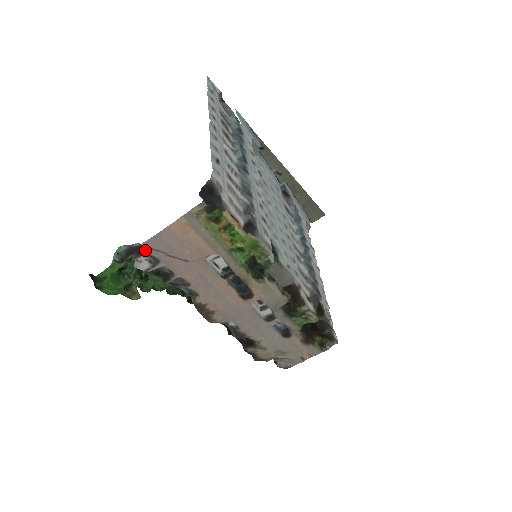
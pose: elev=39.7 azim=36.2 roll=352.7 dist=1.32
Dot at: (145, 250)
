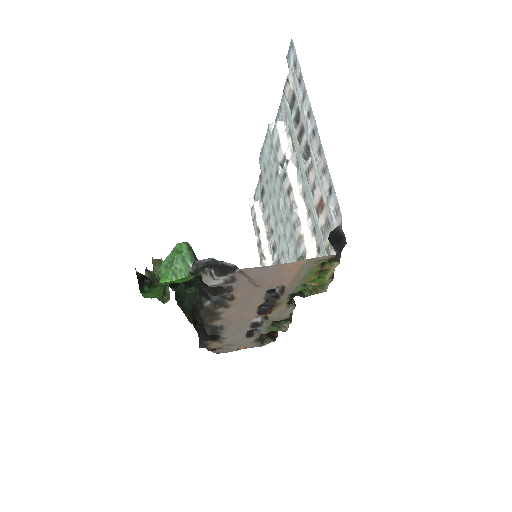
Dot at: (235, 273)
